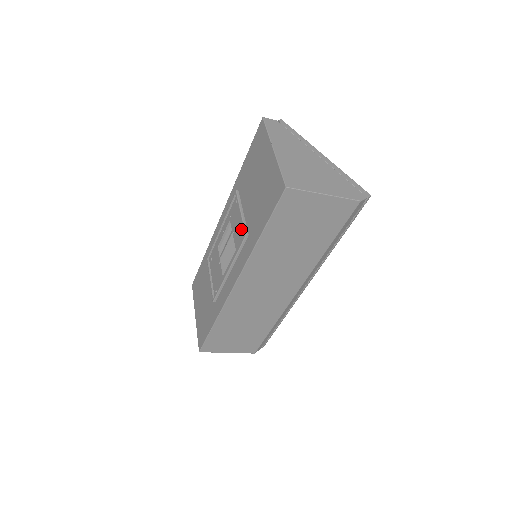
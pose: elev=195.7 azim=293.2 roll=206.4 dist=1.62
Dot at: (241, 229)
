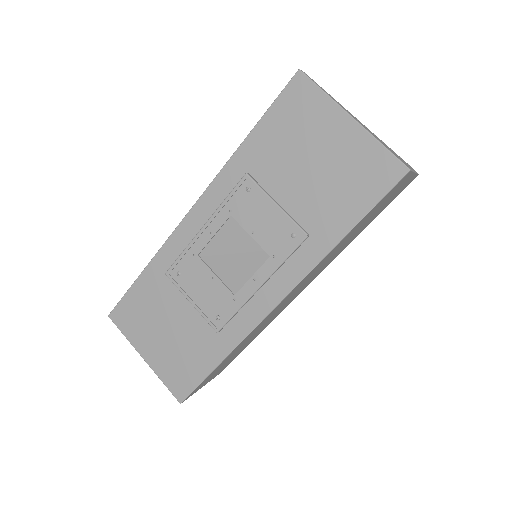
Dot at: (280, 227)
